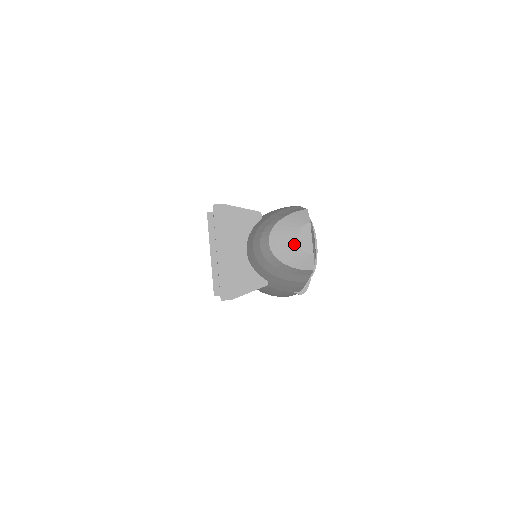
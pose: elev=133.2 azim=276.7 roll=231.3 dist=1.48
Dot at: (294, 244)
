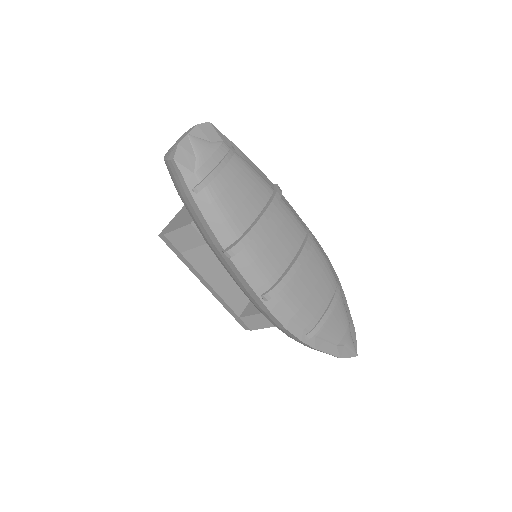
Dot at: (176, 141)
